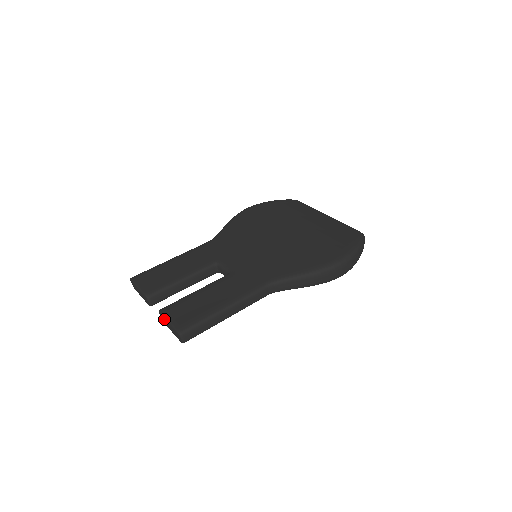
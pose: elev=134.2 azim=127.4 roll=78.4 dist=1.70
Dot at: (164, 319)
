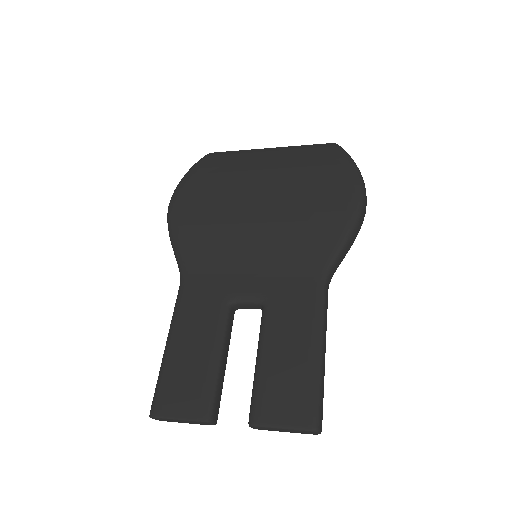
Dot at: (269, 429)
